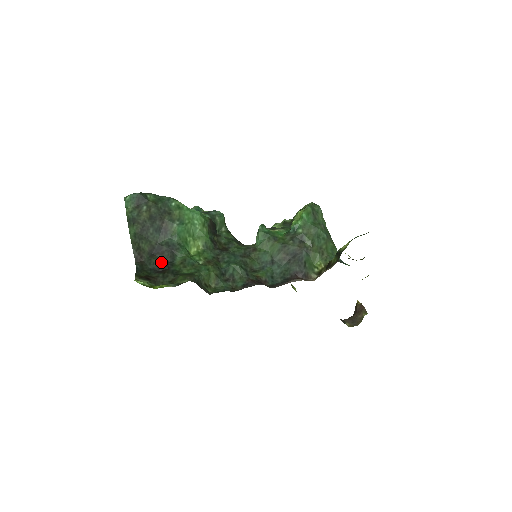
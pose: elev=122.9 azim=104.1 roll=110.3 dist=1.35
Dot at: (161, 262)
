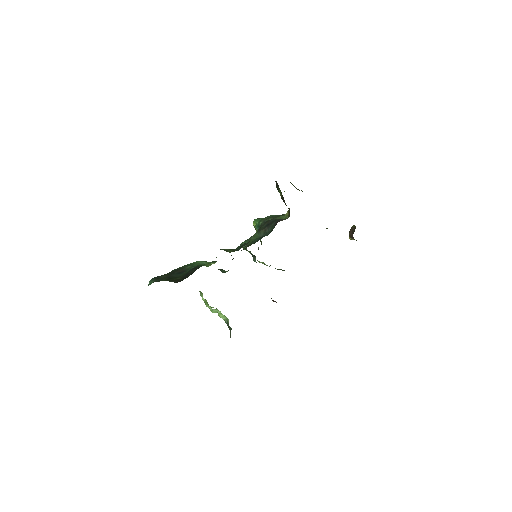
Dot at: (193, 272)
